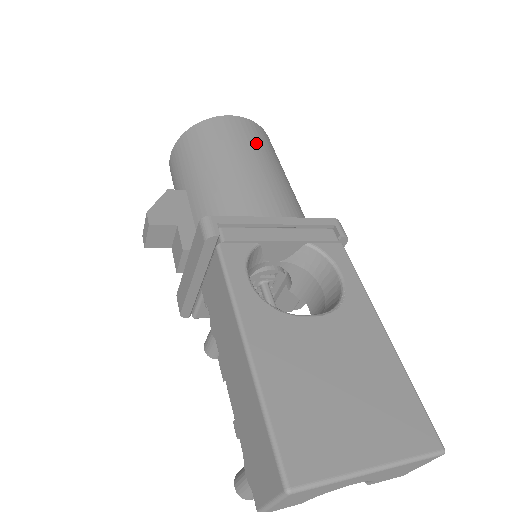
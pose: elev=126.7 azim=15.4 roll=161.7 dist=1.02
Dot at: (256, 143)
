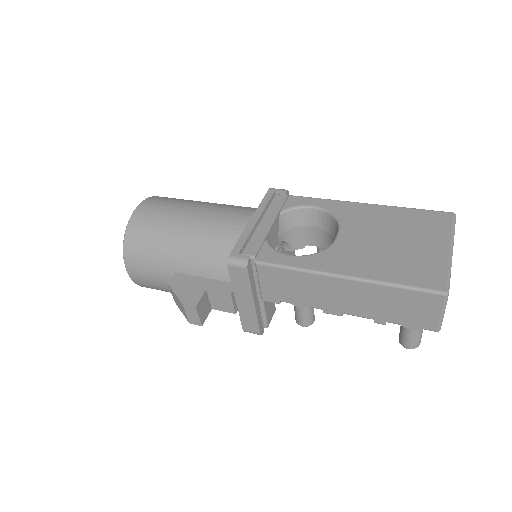
Dot at: (174, 204)
